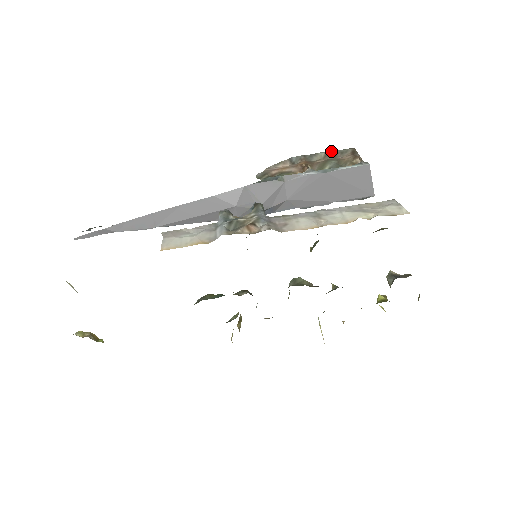
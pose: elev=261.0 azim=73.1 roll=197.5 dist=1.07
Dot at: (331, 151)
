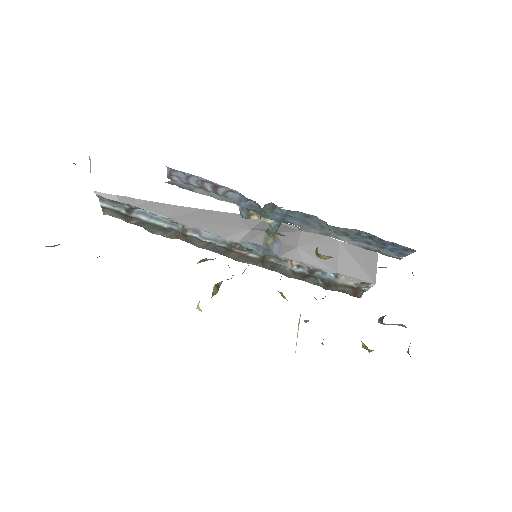
Dot at: occluded
